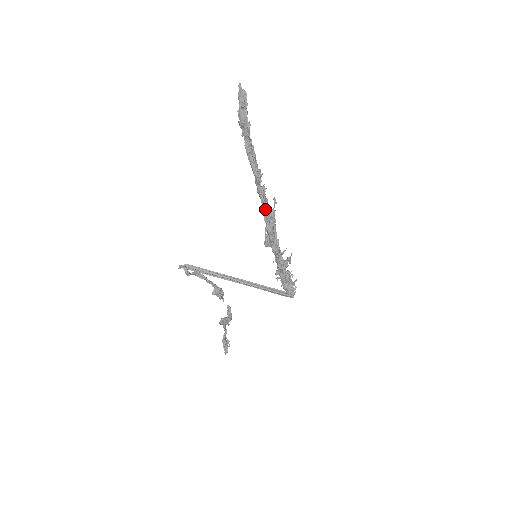
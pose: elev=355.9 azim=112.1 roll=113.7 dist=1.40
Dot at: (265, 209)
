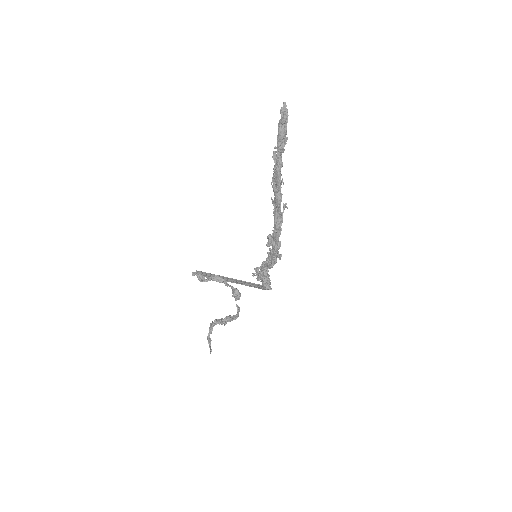
Dot at: (279, 213)
